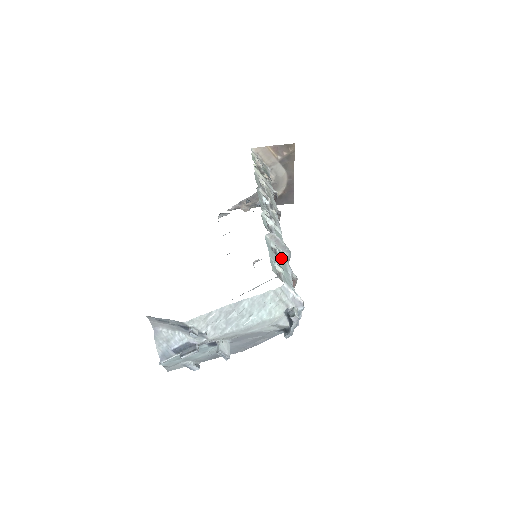
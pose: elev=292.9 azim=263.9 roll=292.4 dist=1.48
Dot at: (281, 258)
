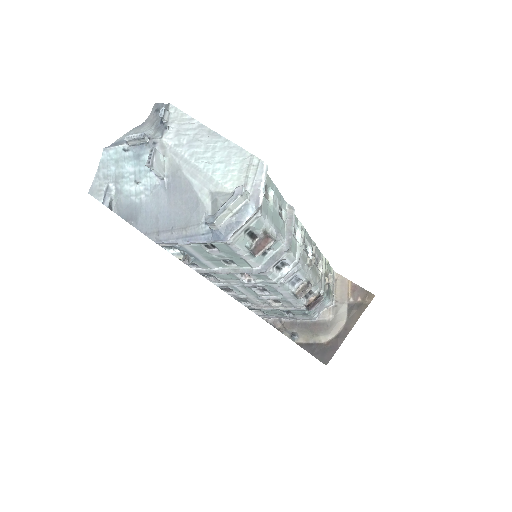
Dot at: (279, 221)
